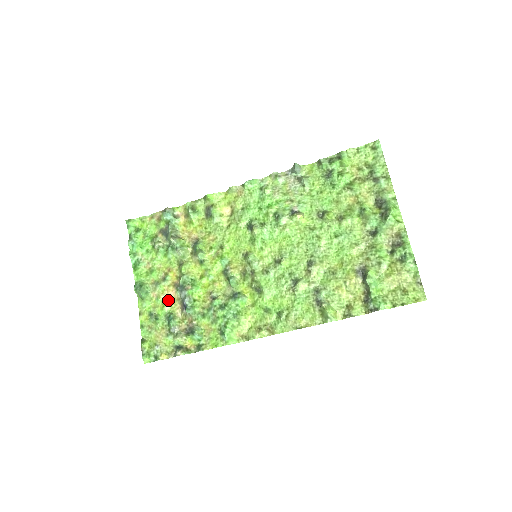
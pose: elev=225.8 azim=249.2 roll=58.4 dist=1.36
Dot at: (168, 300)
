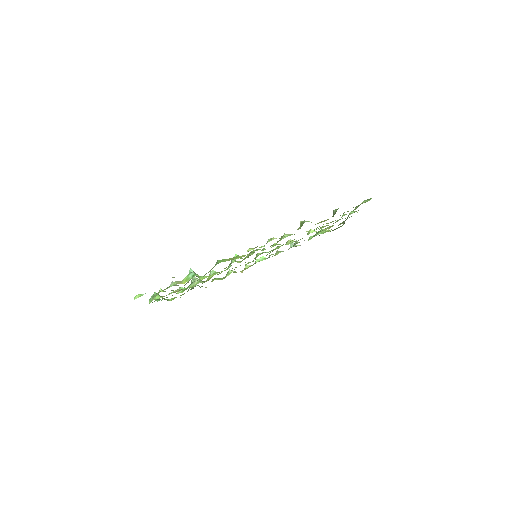
Dot at: occluded
